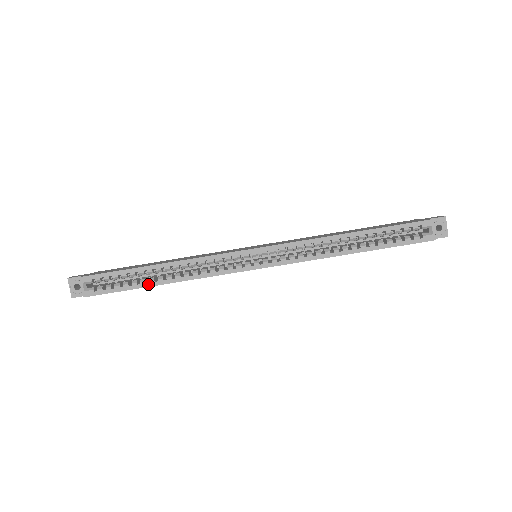
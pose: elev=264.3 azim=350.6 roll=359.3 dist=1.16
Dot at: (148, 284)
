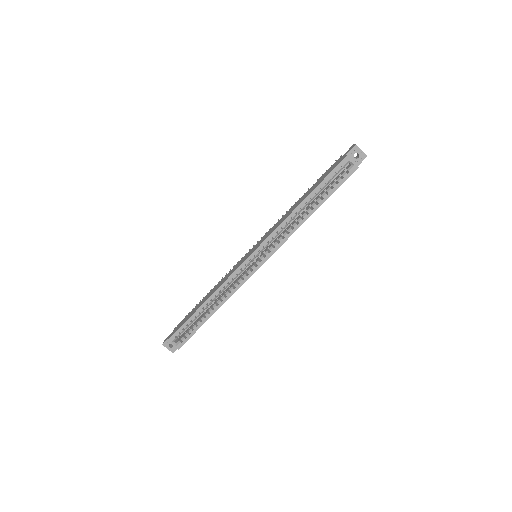
Dot at: (206, 318)
